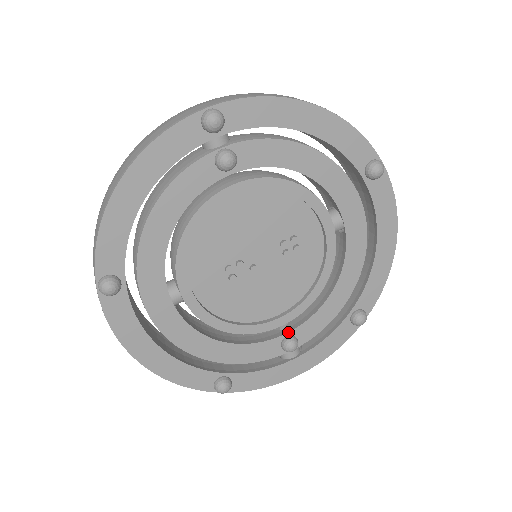
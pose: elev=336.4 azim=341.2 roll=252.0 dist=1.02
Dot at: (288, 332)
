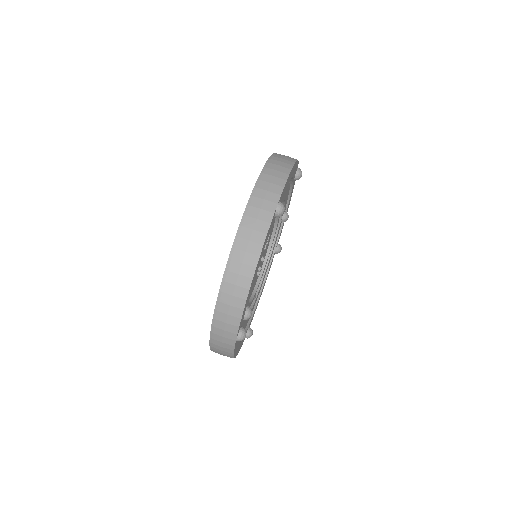
Dot at: (281, 220)
